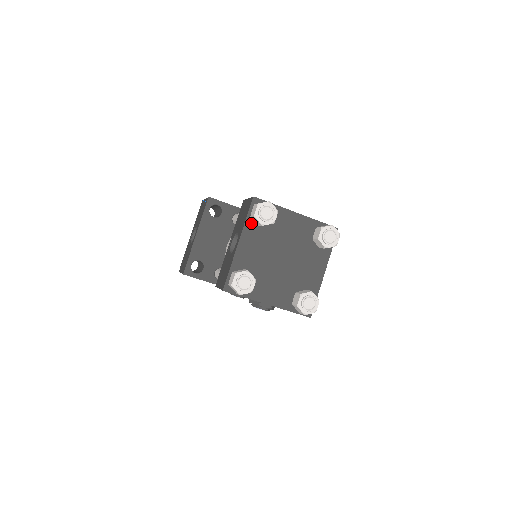
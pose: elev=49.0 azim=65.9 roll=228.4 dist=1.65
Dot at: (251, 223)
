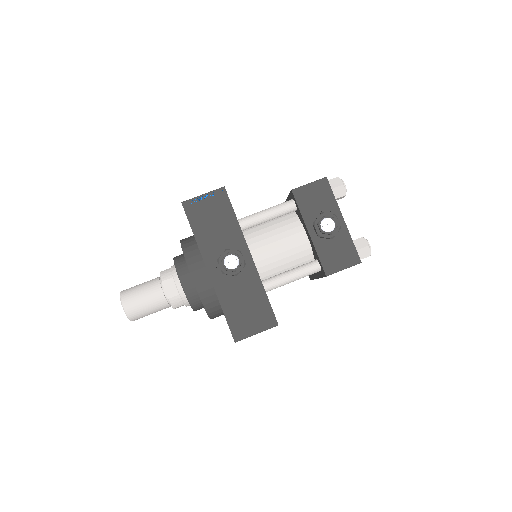
Dot at: occluded
